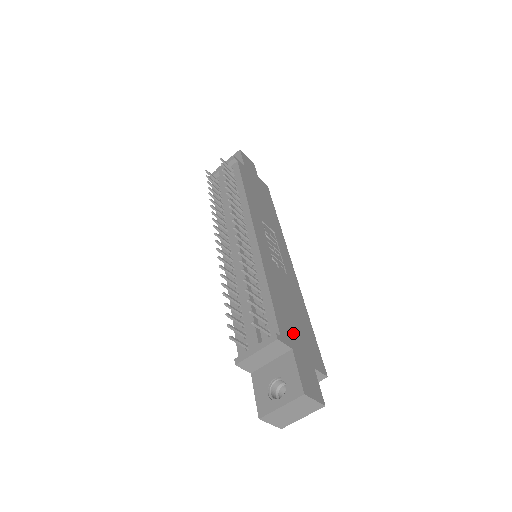
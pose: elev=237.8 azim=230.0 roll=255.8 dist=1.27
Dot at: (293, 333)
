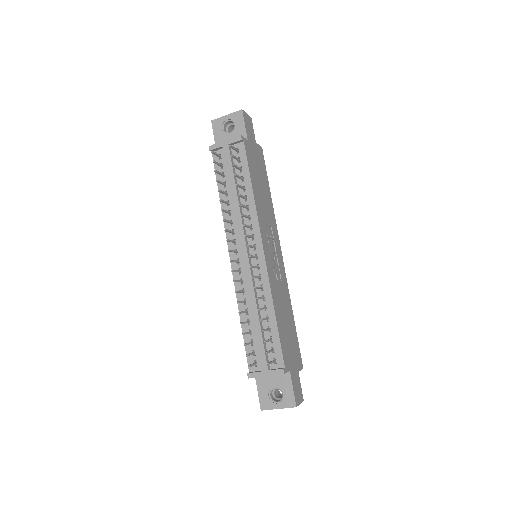
Dot at: (289, 352)
